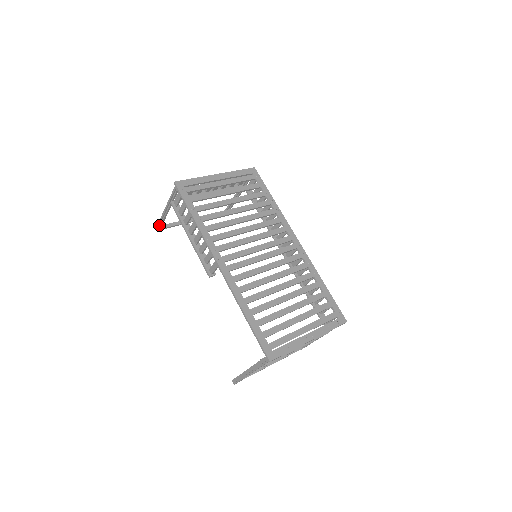
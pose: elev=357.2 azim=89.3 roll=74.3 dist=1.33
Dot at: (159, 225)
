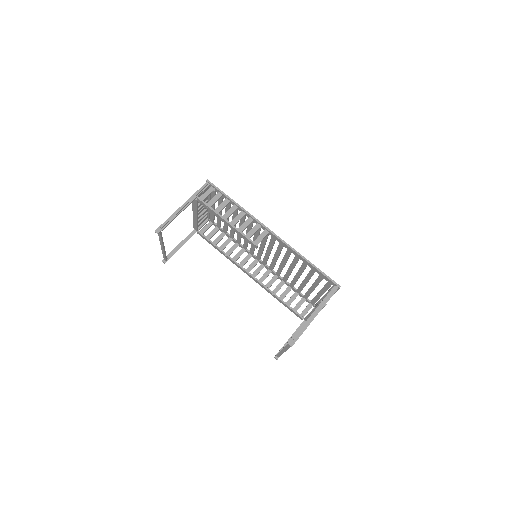
Dot at: (164, 225)
